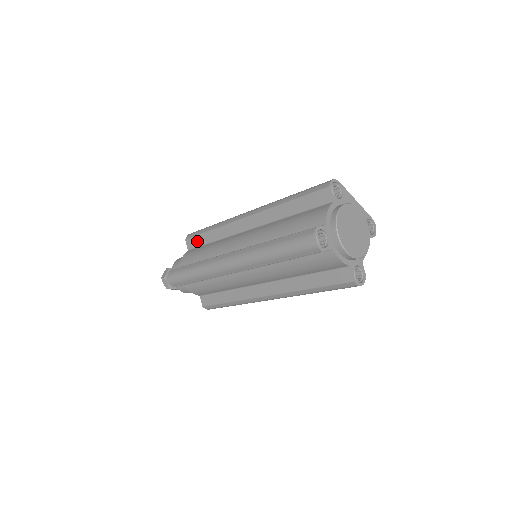
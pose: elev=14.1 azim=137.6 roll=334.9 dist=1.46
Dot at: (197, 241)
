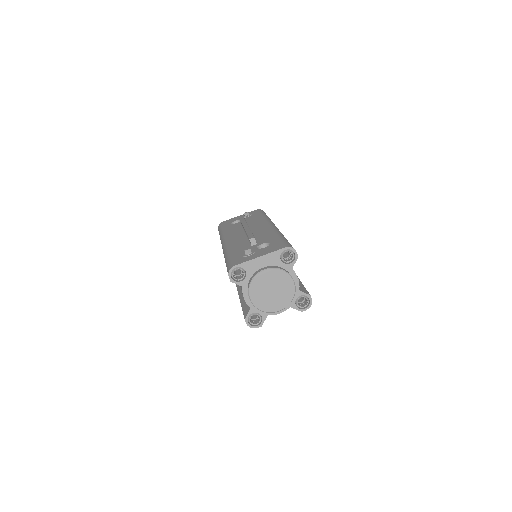
Dot at: occluded
